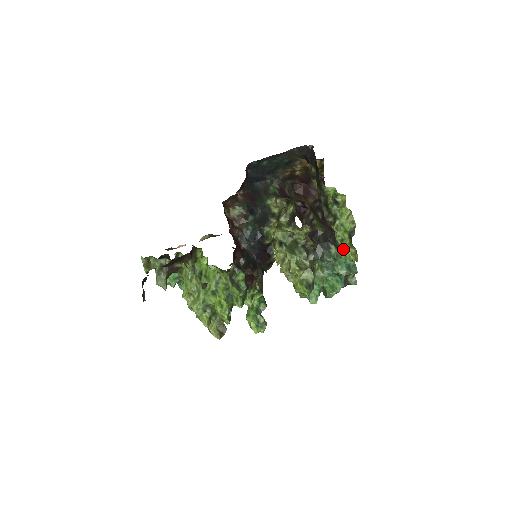
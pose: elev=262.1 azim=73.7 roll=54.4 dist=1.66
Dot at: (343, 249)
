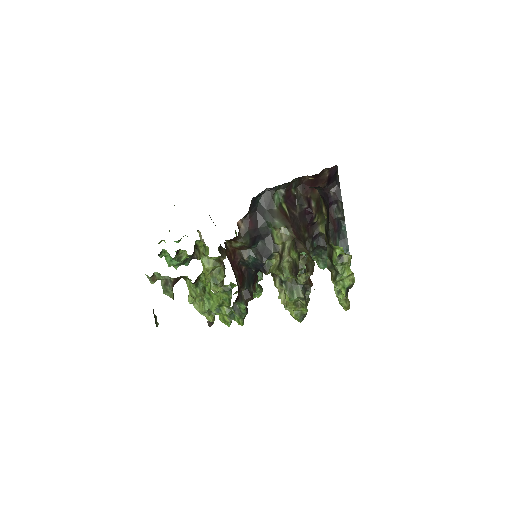
Dot at: (338, 299)
